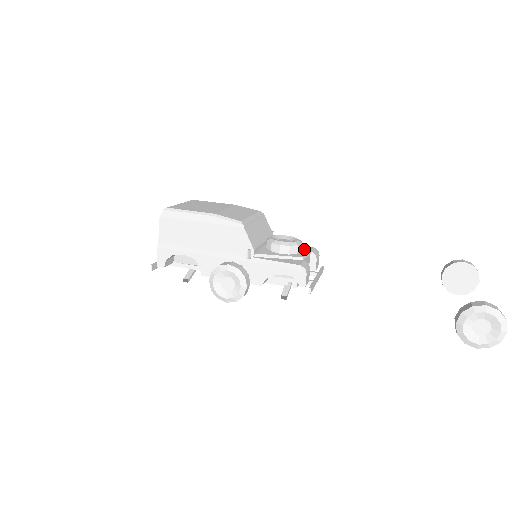
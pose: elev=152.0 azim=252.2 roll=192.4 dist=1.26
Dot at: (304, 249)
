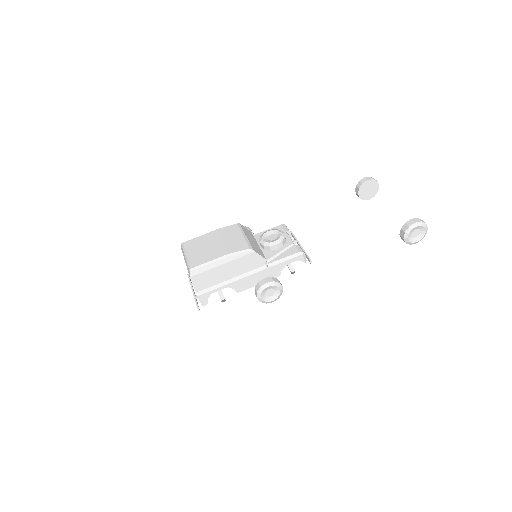
Dot at: occluded
